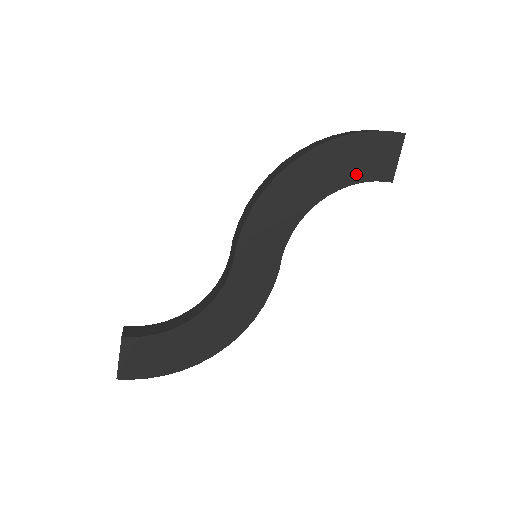
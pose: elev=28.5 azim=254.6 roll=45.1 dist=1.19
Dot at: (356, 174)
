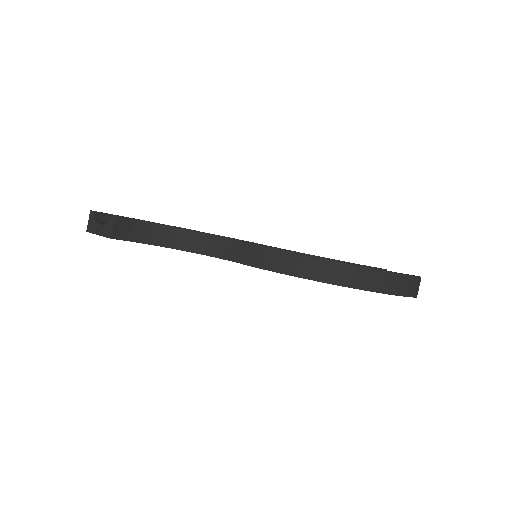
Dot at: occluded
